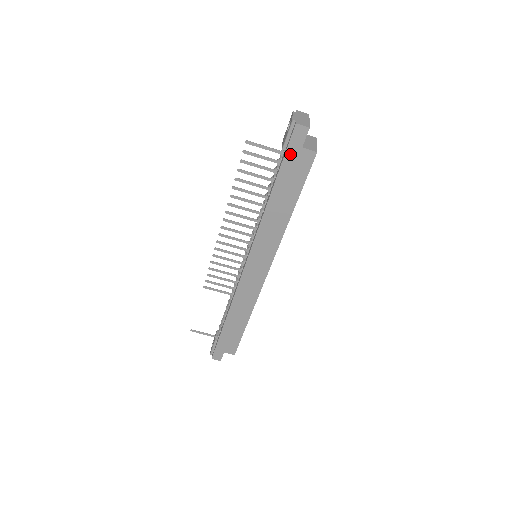
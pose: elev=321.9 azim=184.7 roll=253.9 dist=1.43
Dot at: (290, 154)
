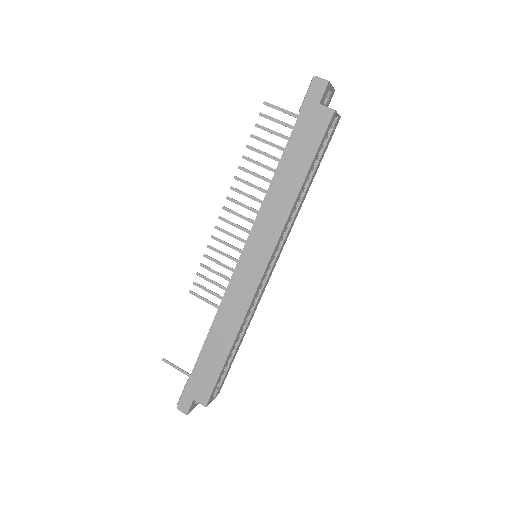
Dot at: (306, 111)
